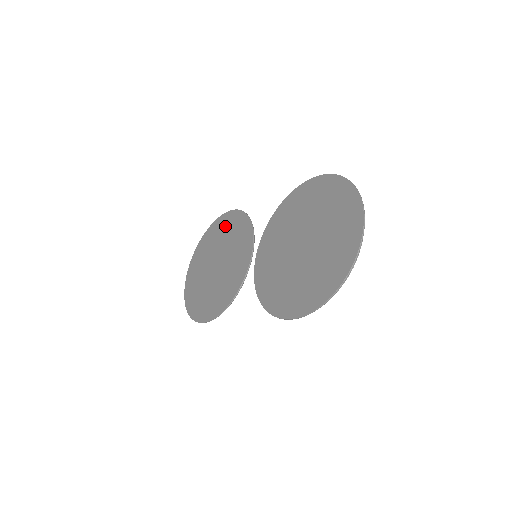
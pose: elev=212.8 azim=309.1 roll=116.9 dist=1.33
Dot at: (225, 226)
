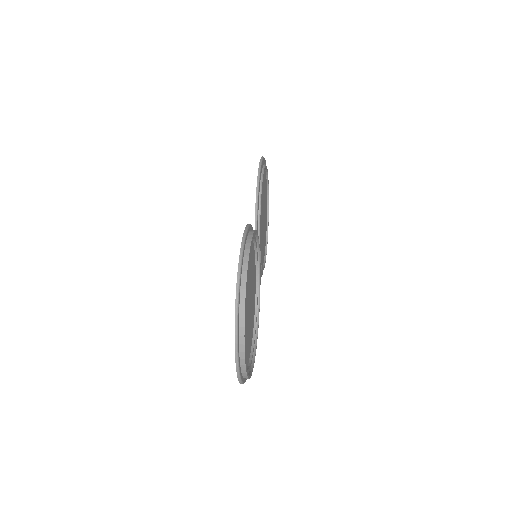
Dot at: occluded
